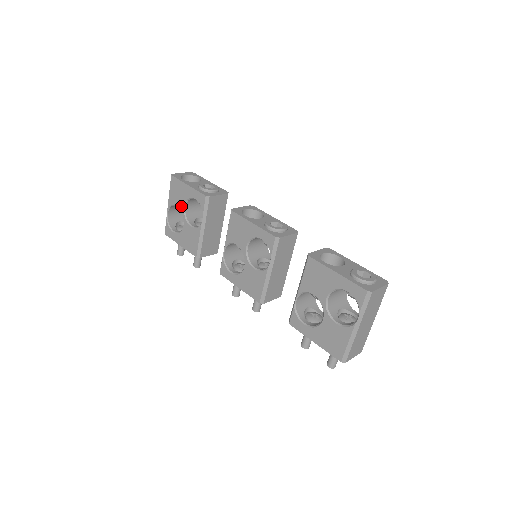
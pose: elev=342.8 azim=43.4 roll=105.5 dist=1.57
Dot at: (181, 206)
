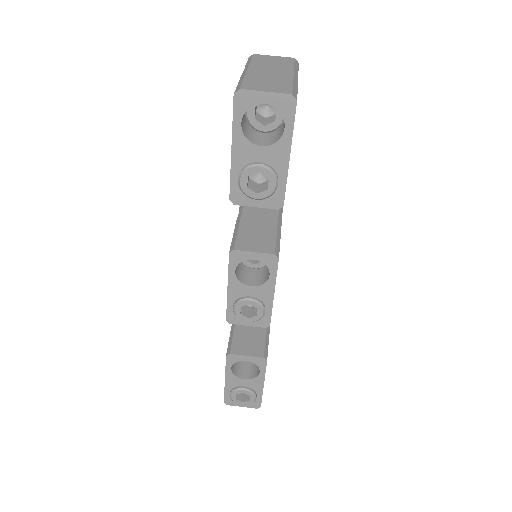
Dot at: occluded
